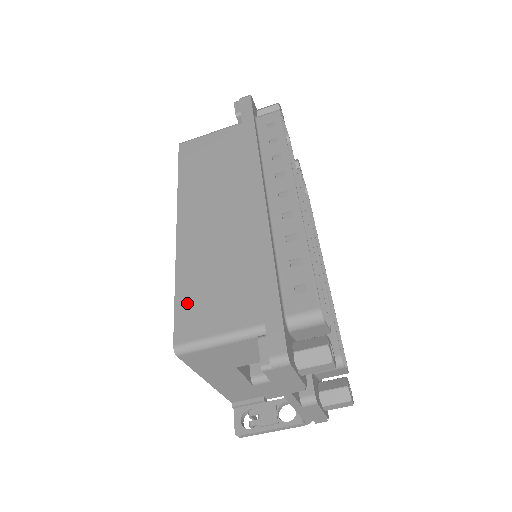
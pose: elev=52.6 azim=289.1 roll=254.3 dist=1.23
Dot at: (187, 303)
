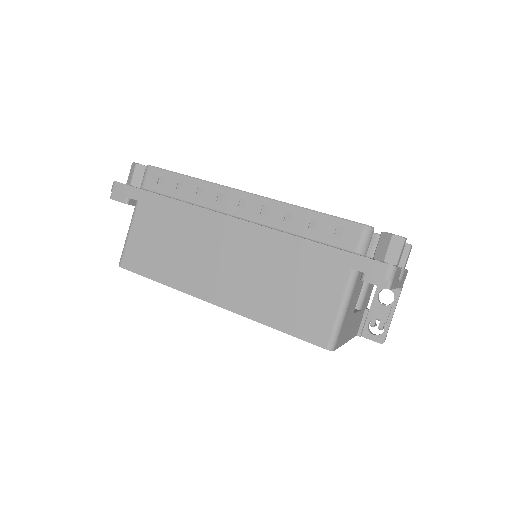
Dot at: (294, 324)
